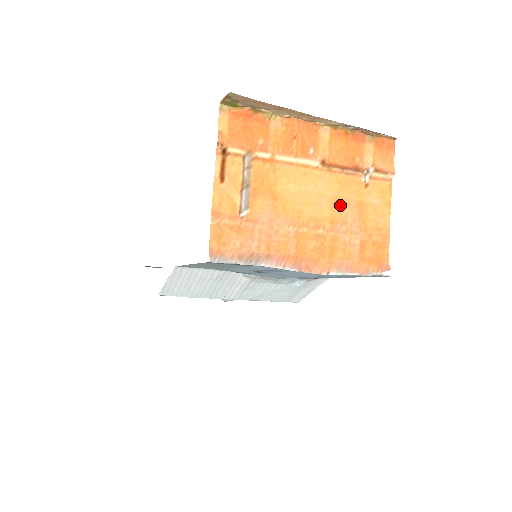
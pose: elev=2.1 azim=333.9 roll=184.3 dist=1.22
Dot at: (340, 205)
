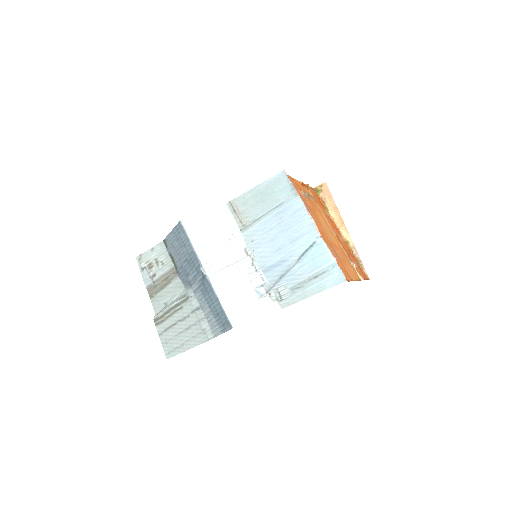
Dot at: (336, 248)
